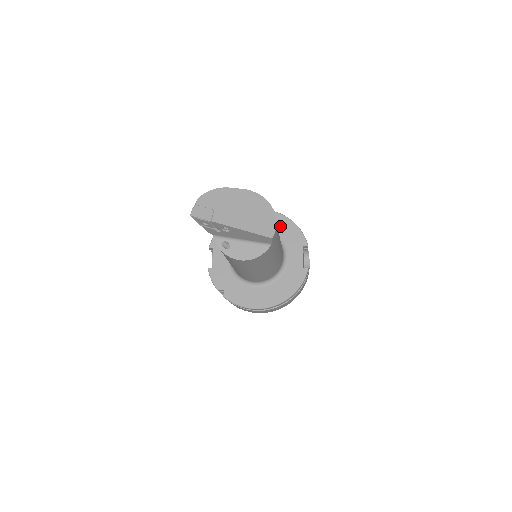
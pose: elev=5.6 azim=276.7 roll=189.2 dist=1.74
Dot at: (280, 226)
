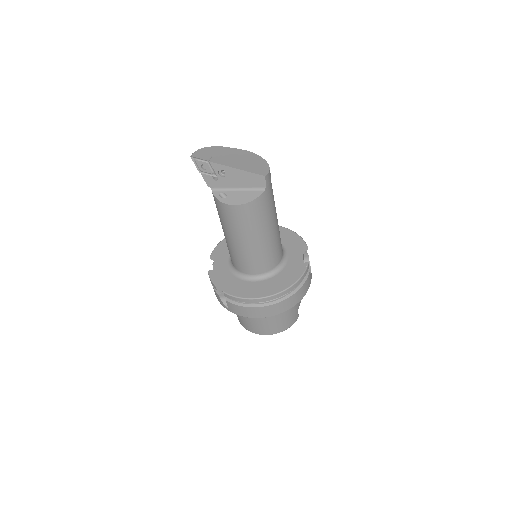
Dot at: occluded
